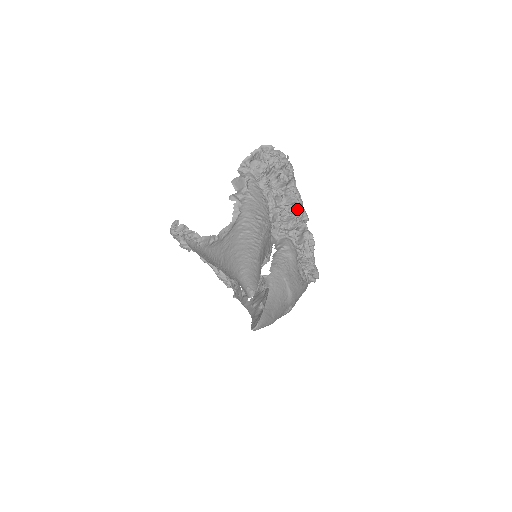
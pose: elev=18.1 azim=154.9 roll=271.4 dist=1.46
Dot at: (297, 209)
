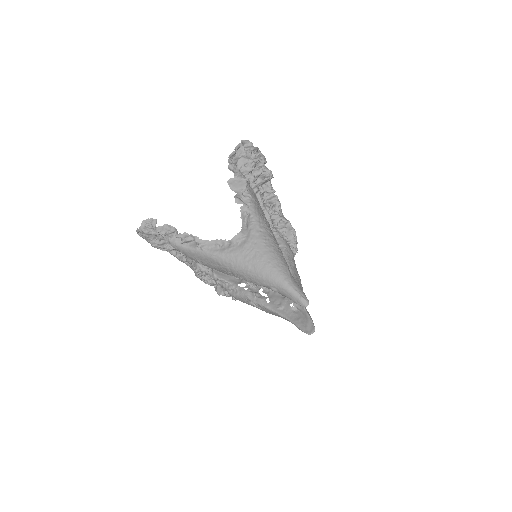
Dot at: (278, 206)
